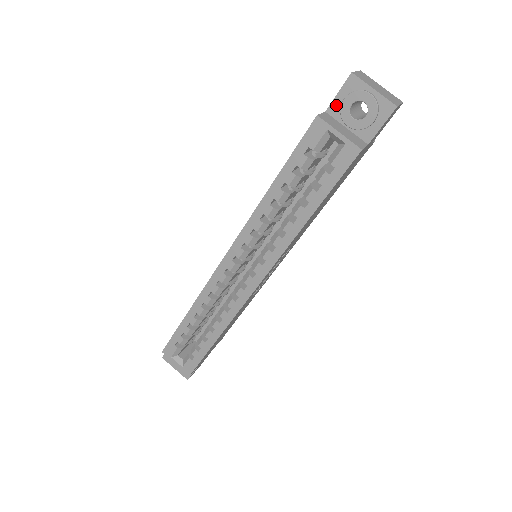
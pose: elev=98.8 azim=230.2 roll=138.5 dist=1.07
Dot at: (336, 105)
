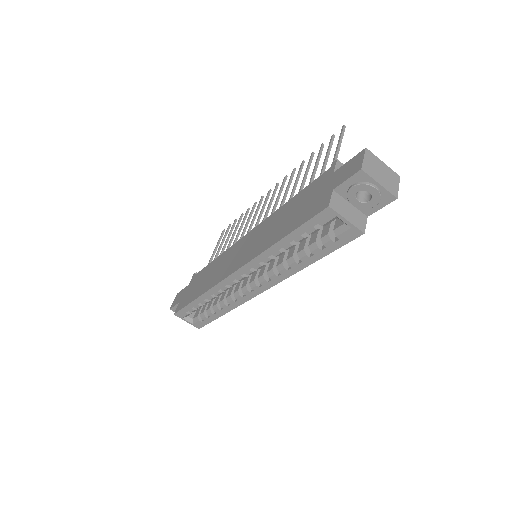
Dot at: (343, 187)
